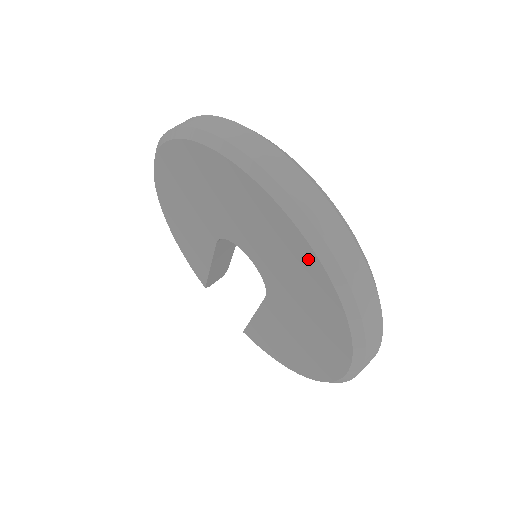
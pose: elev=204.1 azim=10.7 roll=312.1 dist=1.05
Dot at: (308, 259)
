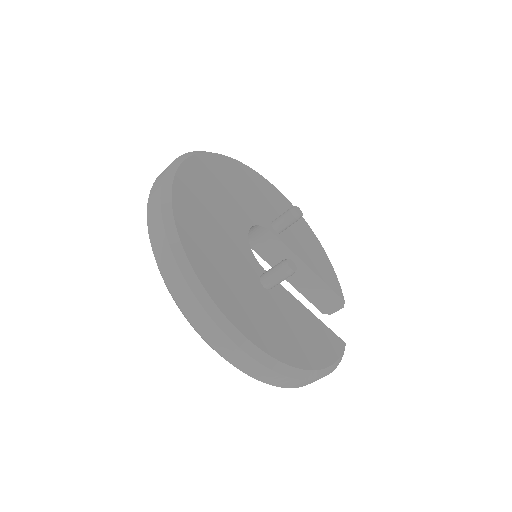
Dot at: occluded
